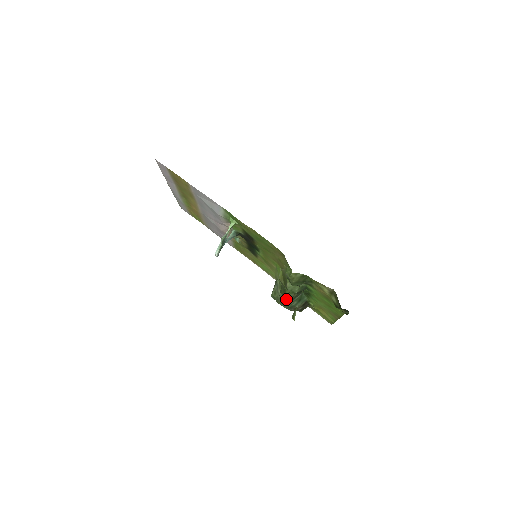
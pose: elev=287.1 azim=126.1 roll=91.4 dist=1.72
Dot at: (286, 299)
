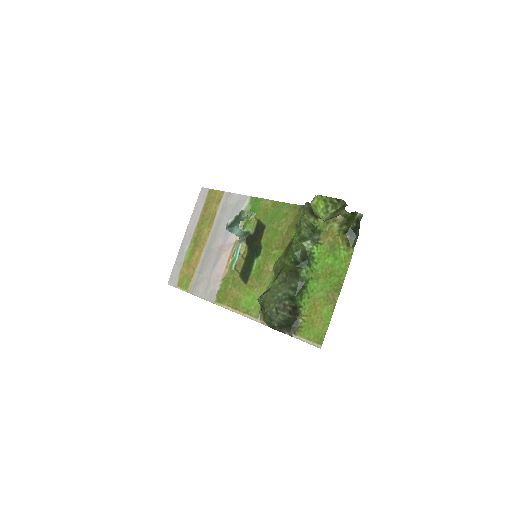
Dot at: (278, 288)
